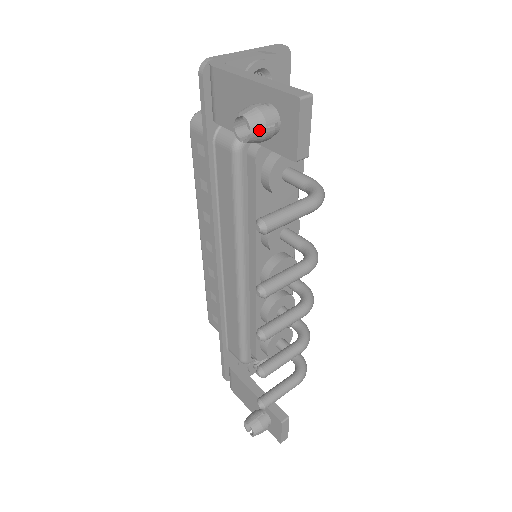
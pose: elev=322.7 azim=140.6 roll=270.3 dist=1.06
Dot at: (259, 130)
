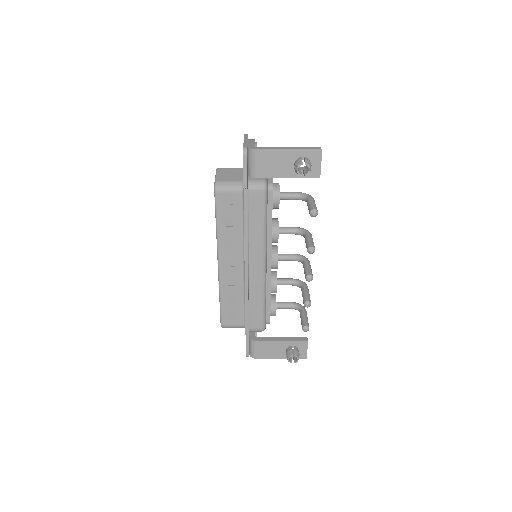
Dot at: (300, 170)
